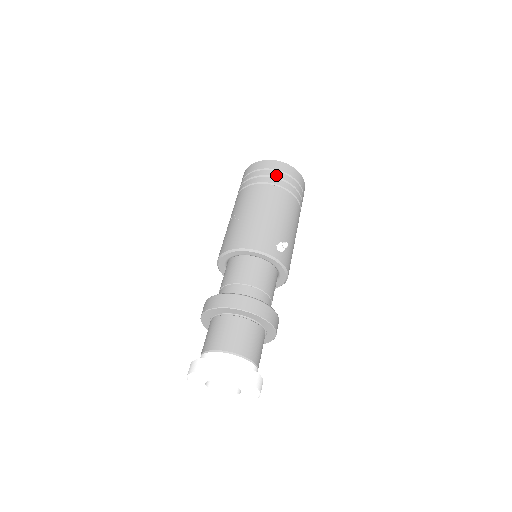
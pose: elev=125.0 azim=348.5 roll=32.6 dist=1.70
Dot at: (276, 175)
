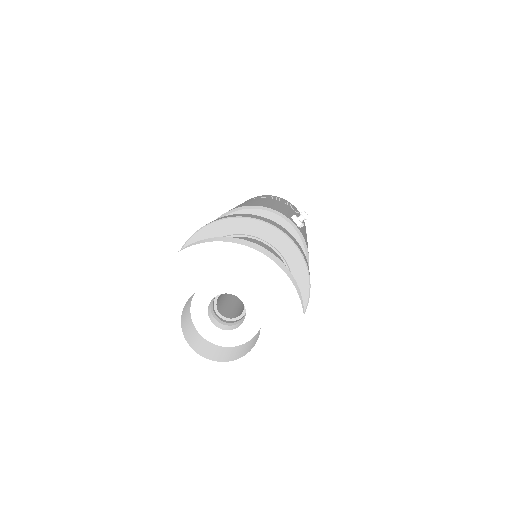
Dot at: (276, 198)
